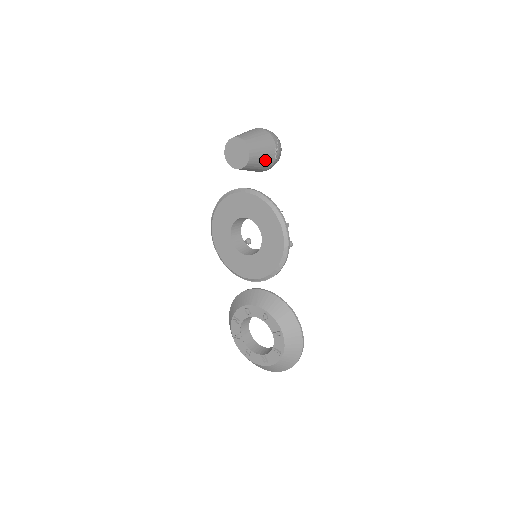
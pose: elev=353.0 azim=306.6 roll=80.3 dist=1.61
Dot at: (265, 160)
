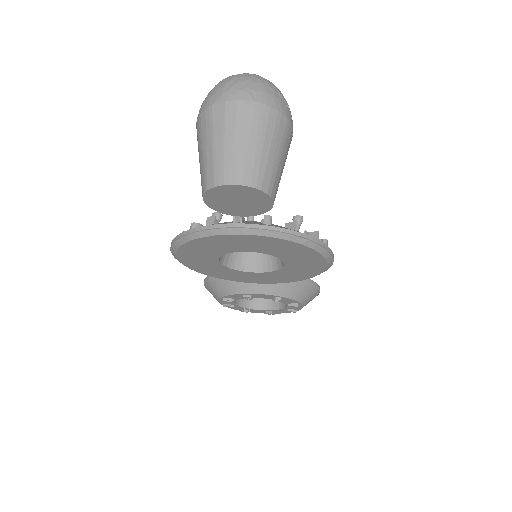
Dot at: occluded
